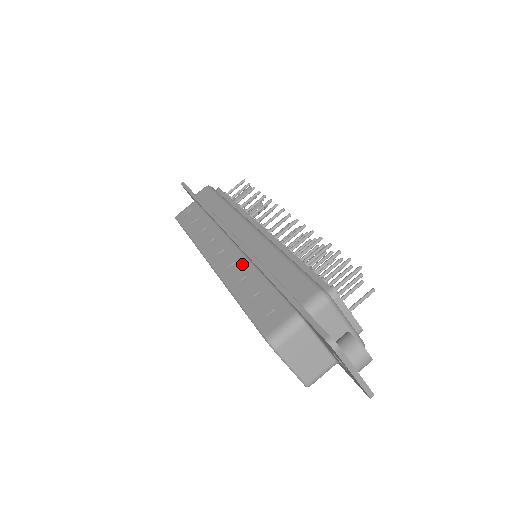
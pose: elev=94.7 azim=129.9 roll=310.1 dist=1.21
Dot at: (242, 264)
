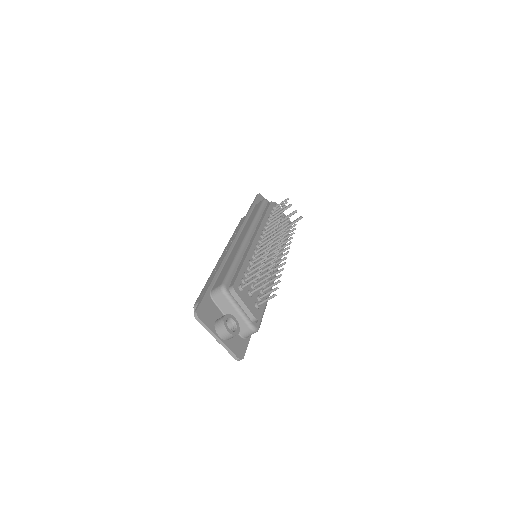
Dot at: occluded
